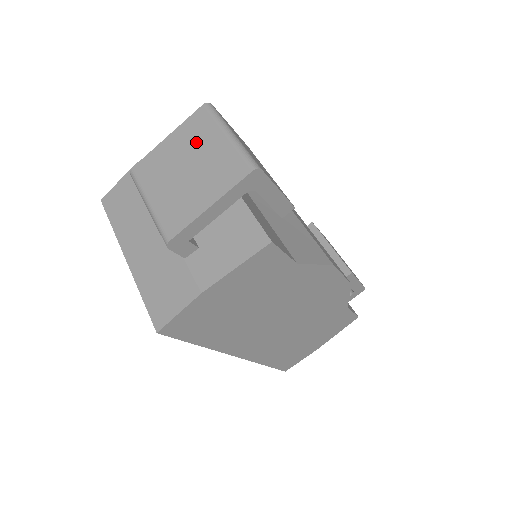
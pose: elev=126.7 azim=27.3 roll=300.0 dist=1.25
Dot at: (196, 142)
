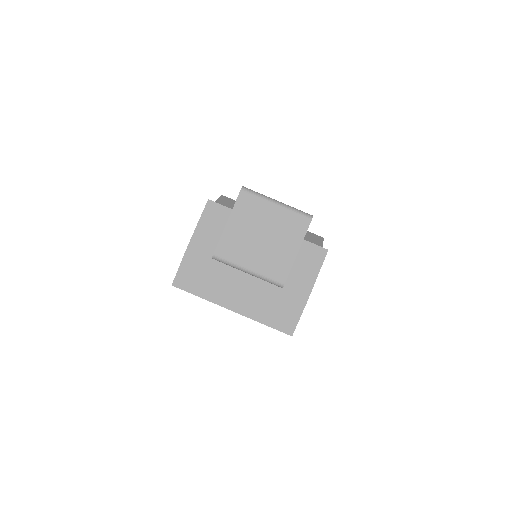
Dot at: (256, 217)
